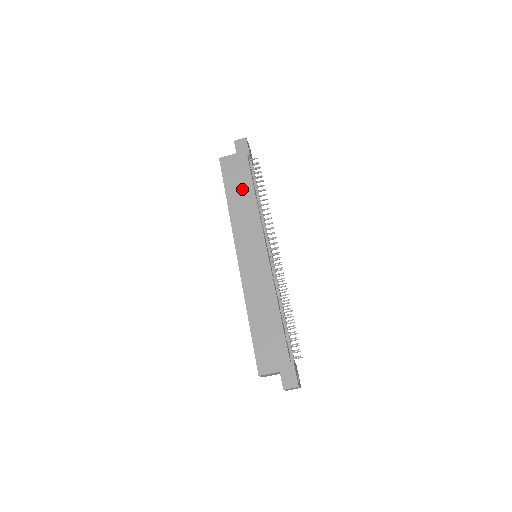
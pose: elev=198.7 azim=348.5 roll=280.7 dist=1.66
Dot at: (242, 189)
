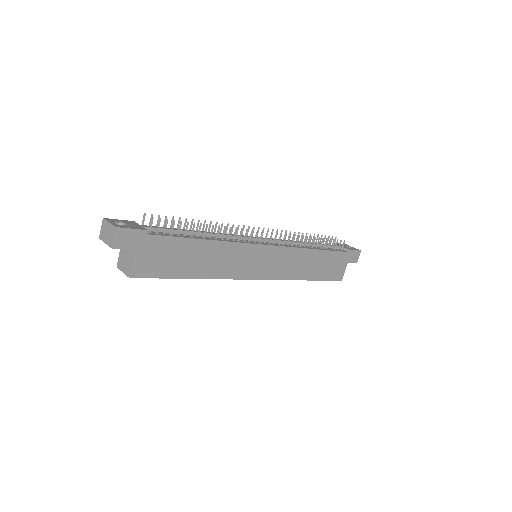
Dot at: (192, 255)
